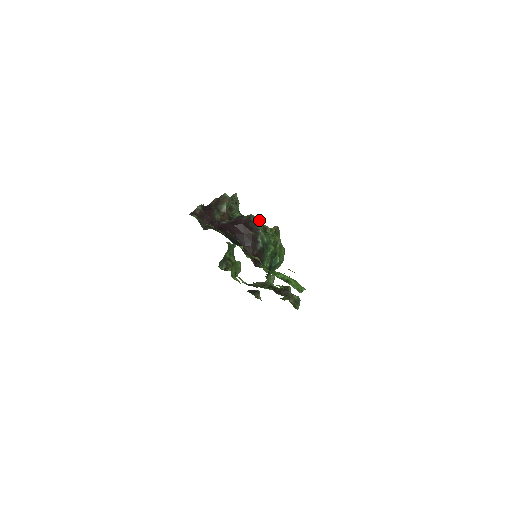
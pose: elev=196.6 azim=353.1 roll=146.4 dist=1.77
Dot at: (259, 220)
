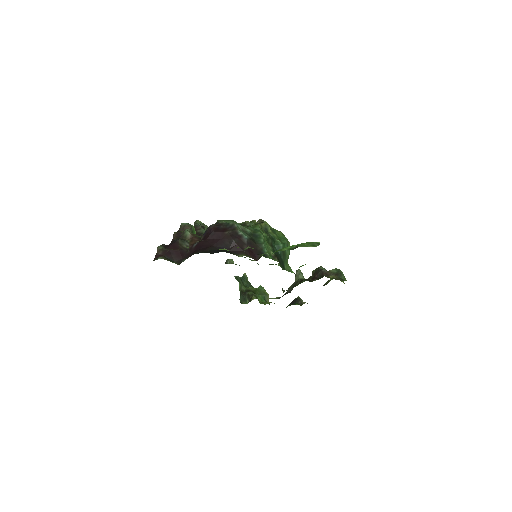
Dot at: (230, 220)
